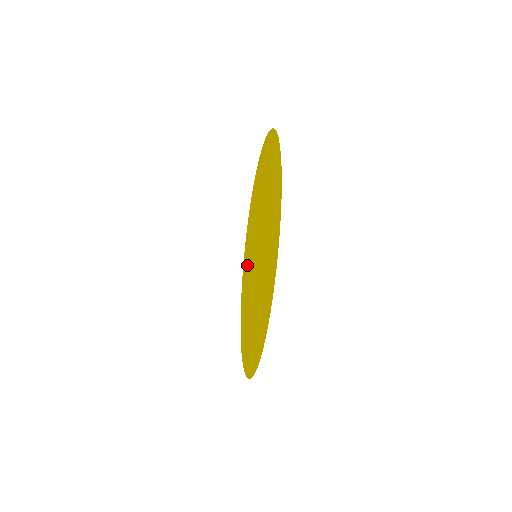
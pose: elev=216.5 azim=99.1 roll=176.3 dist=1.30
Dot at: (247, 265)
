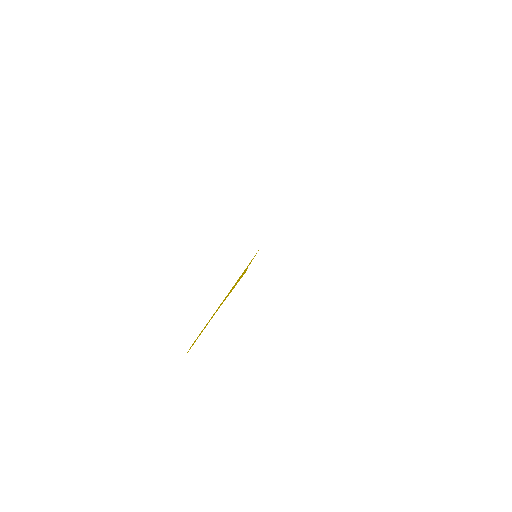
Dot at: occluded
